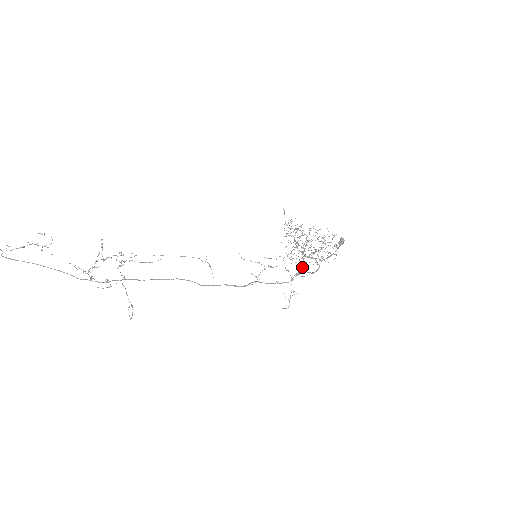
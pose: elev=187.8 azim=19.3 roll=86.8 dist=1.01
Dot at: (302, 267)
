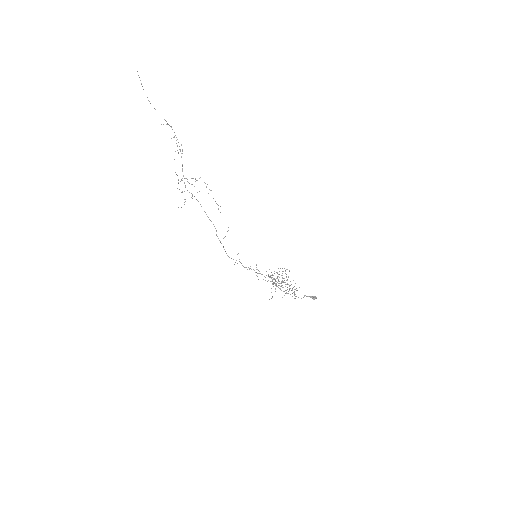
Dot at: occluded
